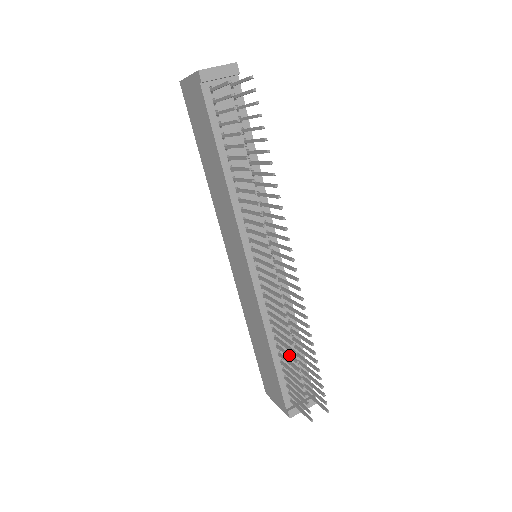
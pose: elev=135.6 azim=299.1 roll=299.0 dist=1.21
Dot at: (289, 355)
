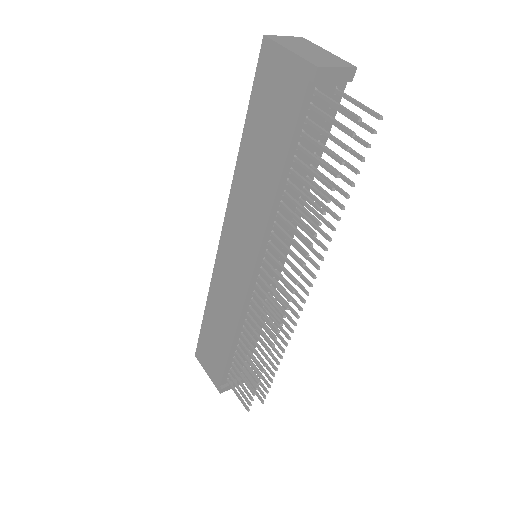
Dot at: (254, 359)
